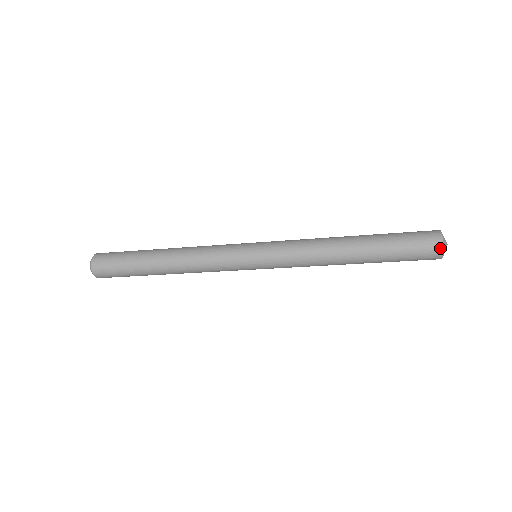
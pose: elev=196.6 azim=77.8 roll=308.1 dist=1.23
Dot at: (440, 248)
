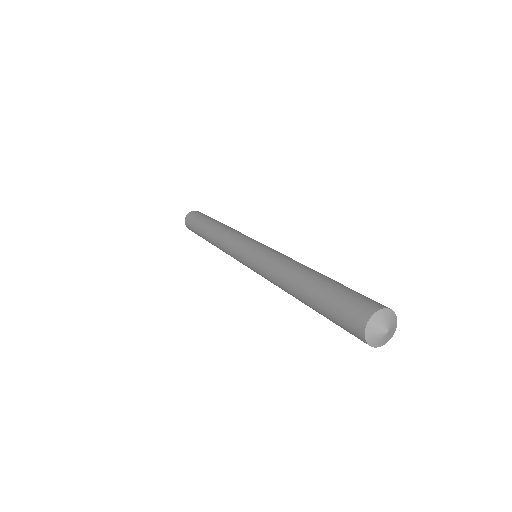
Dot at: occluded
